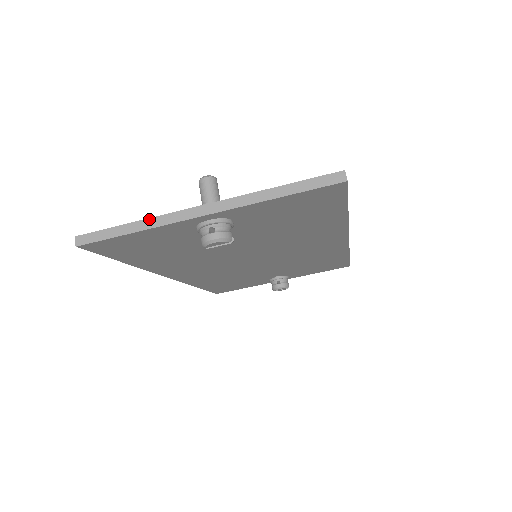
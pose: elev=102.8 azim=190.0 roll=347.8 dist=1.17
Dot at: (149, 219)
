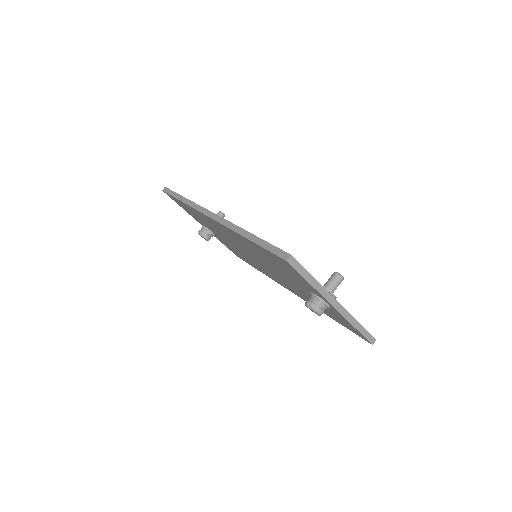
Dot at: (321, 285)
